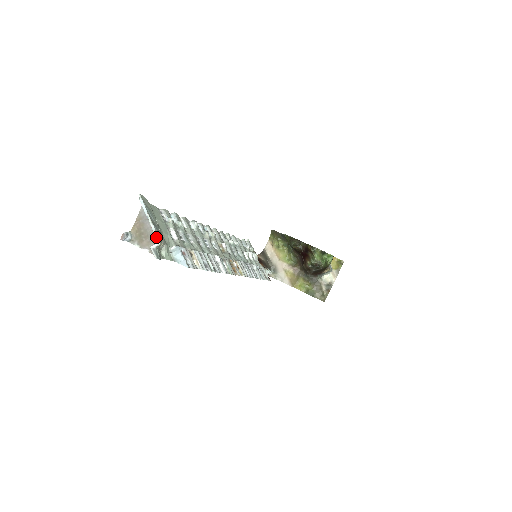
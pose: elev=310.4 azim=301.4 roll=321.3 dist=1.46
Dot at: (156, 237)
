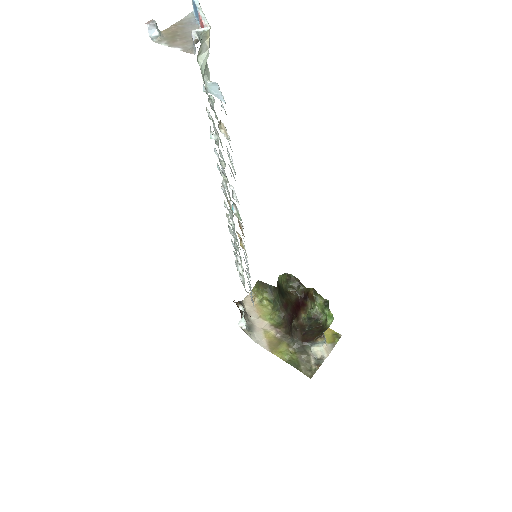
Dot at: (206, 23)
